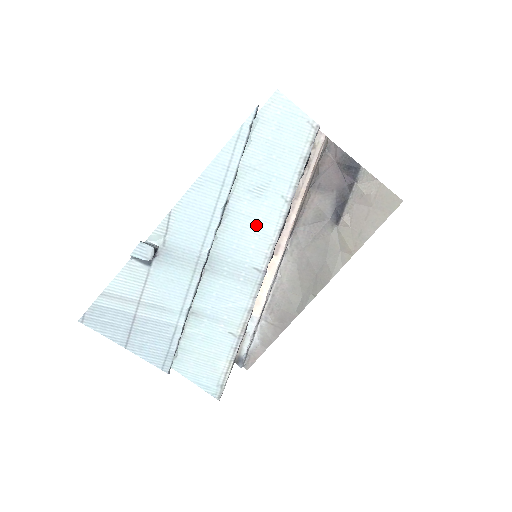
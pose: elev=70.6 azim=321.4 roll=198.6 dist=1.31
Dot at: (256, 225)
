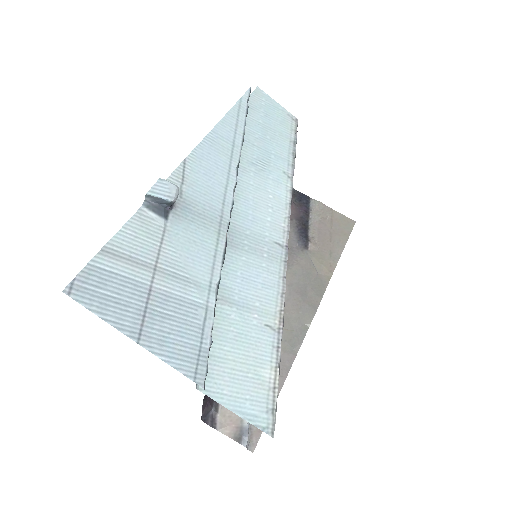
Dot at: (267, 197)
